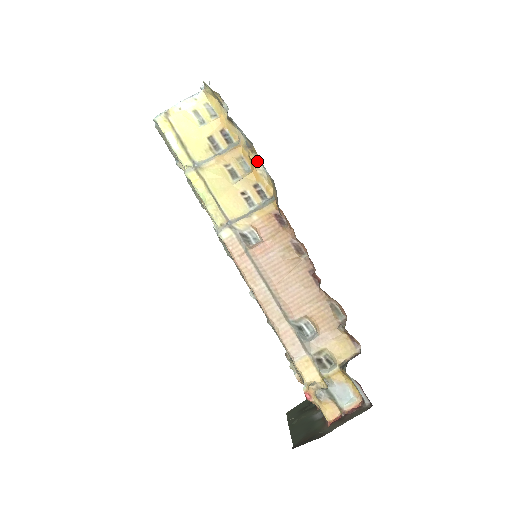
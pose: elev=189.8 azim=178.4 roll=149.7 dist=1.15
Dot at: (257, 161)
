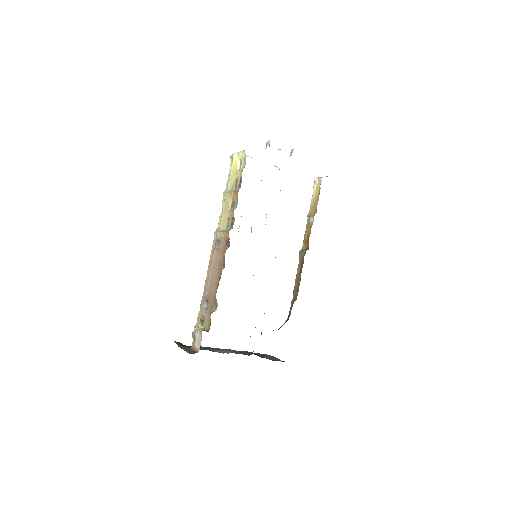
Dot at: (234, 205)
